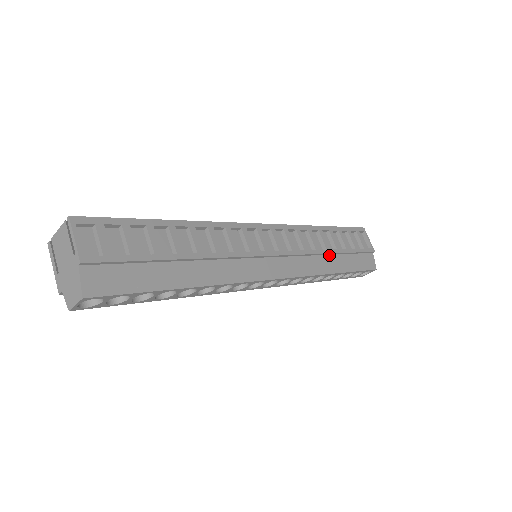
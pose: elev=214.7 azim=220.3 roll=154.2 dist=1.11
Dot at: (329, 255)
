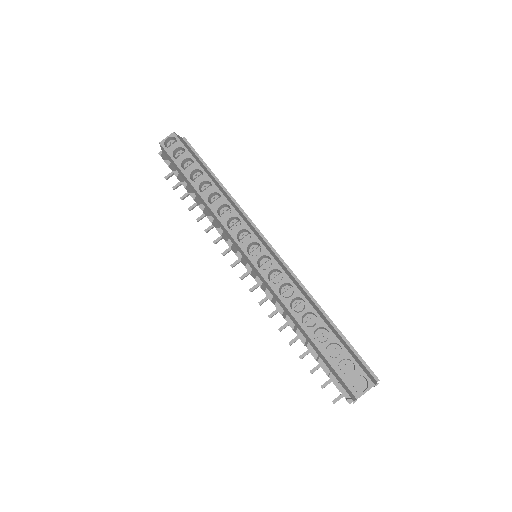
Dot at: (318, 308)
